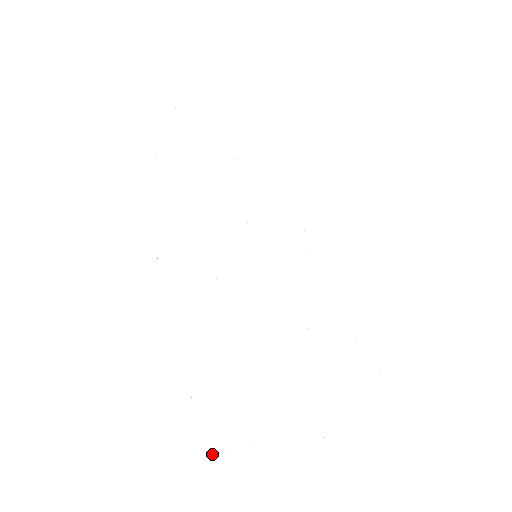
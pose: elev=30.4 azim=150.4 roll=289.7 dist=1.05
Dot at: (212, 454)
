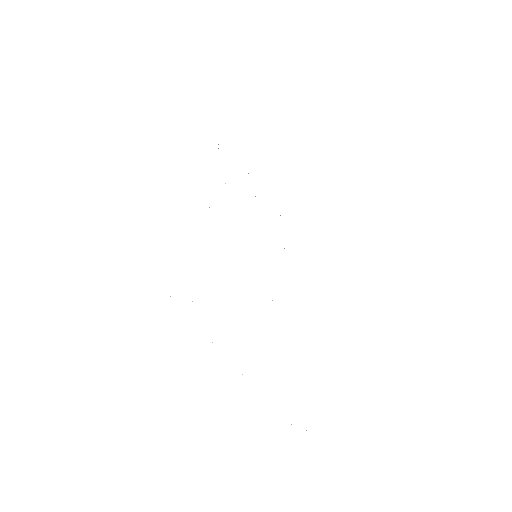
Dot at: occluded
